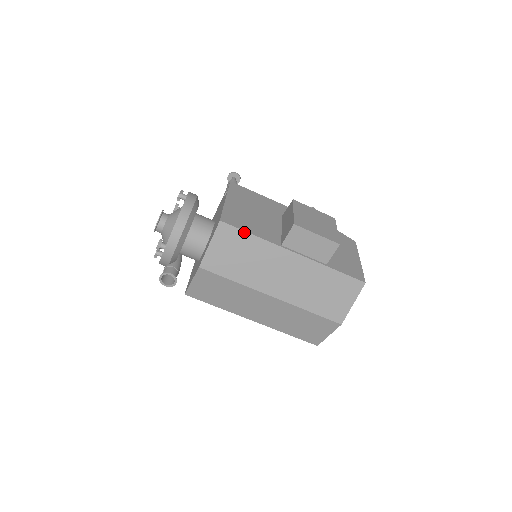
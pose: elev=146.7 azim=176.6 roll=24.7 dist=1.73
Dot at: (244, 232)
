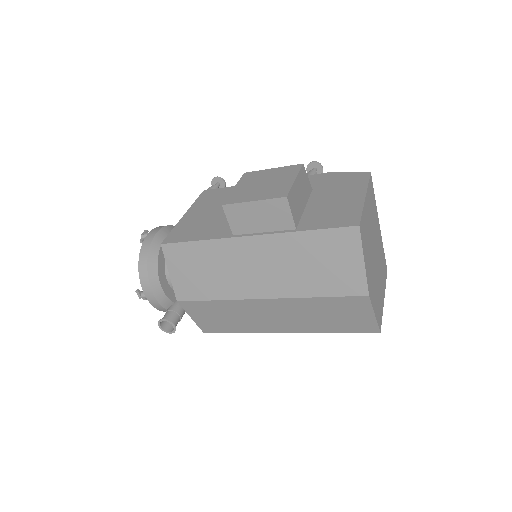
Dot at: (188, 243)
